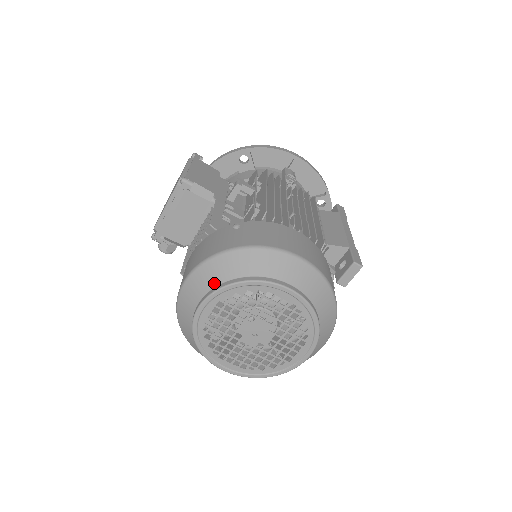
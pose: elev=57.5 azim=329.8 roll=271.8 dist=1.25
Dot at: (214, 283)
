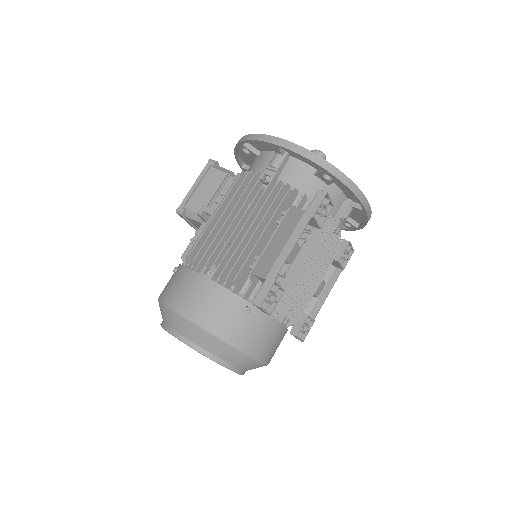
Dot at: occluded
